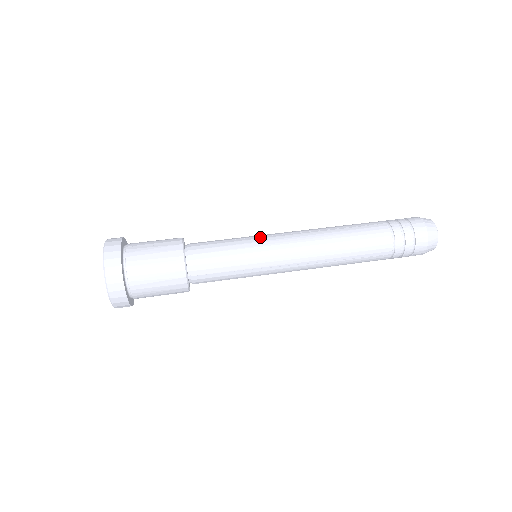
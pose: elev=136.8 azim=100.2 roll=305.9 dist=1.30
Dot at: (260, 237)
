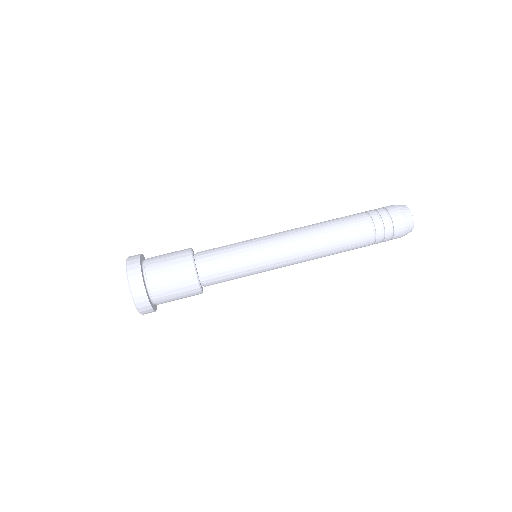
Dot at: (258, 240)
